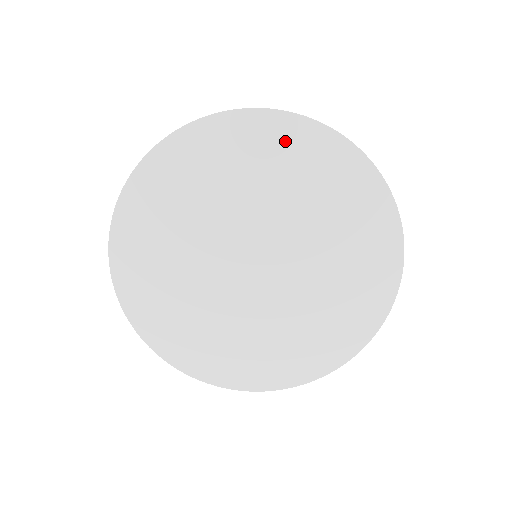
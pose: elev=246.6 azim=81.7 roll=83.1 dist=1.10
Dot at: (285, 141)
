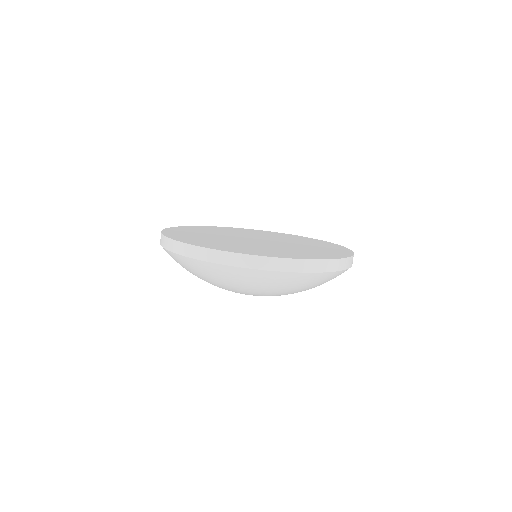
Dot at: (286, 235)
